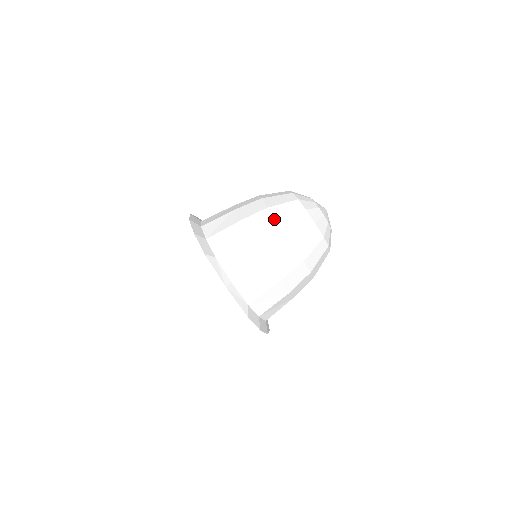
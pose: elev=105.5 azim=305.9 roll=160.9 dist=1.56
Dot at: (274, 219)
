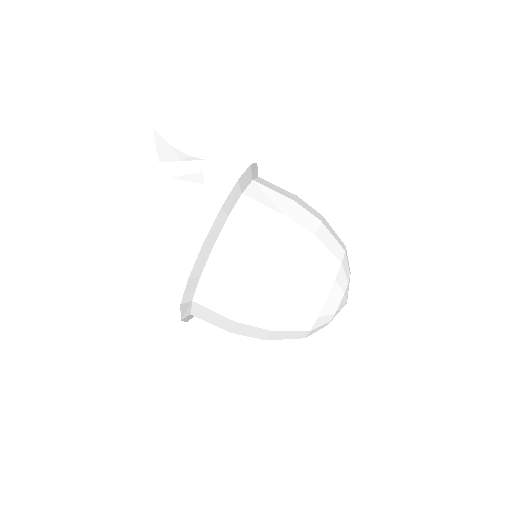
Dot at: (271, 326)
